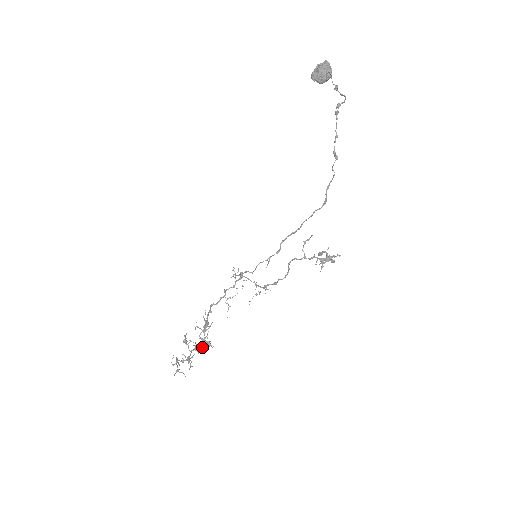
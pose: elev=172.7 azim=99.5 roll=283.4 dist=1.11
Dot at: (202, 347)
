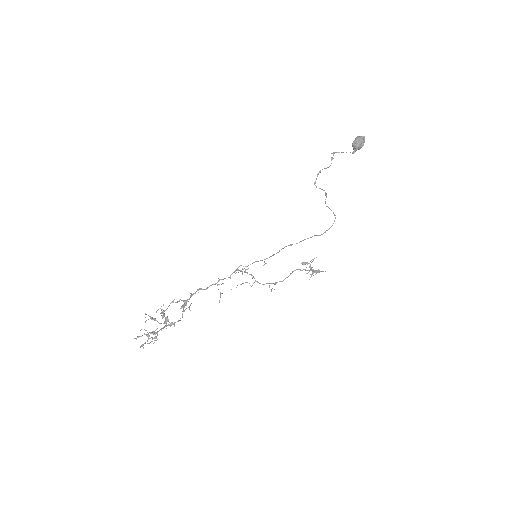
Dot at: occluded
